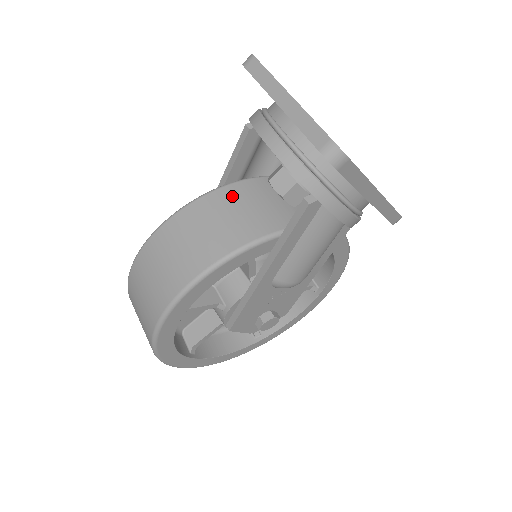
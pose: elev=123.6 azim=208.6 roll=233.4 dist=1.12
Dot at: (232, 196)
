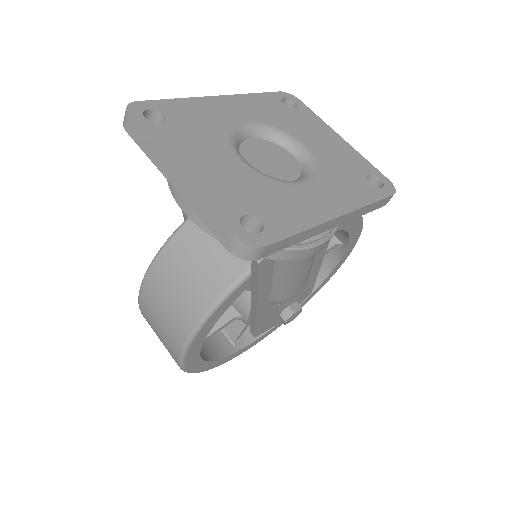
Dot at: (194, 236)
